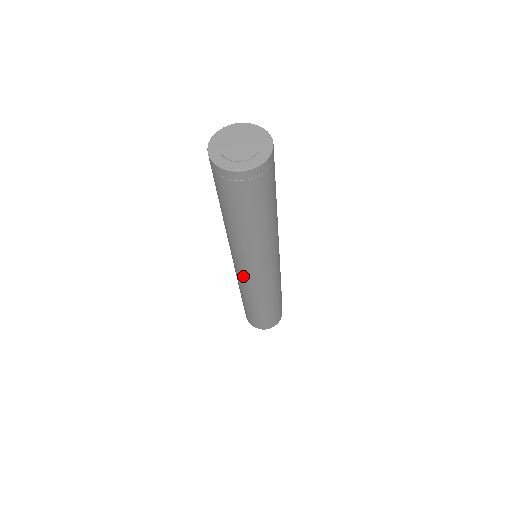
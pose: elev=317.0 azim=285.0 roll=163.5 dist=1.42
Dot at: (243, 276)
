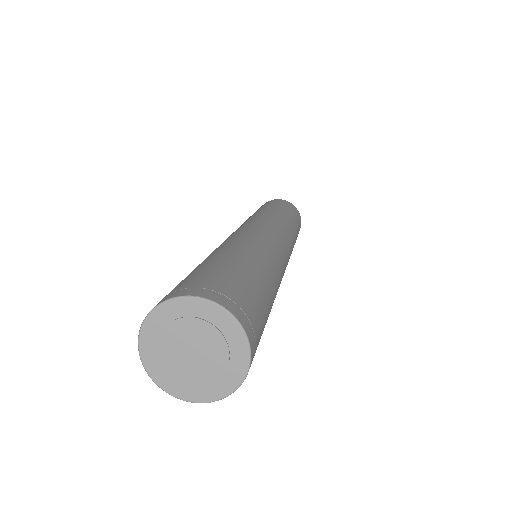
Dot at: occluded
